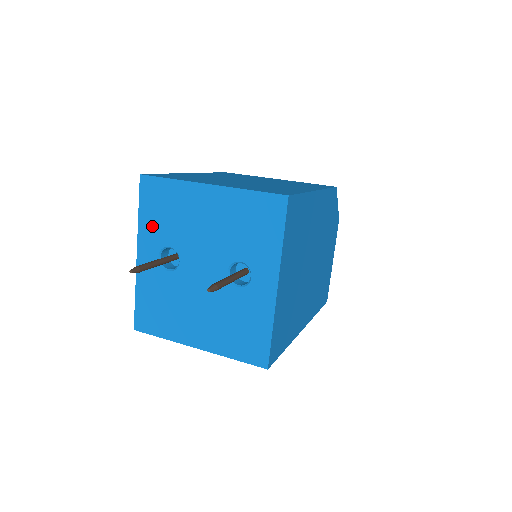
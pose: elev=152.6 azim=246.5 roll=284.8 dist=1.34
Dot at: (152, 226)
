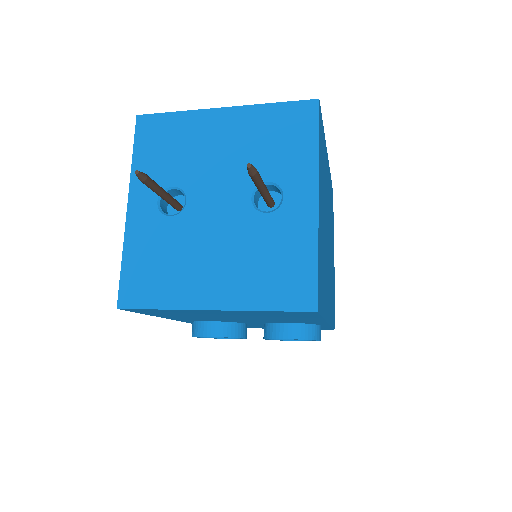
Dot at: (150, 168)
